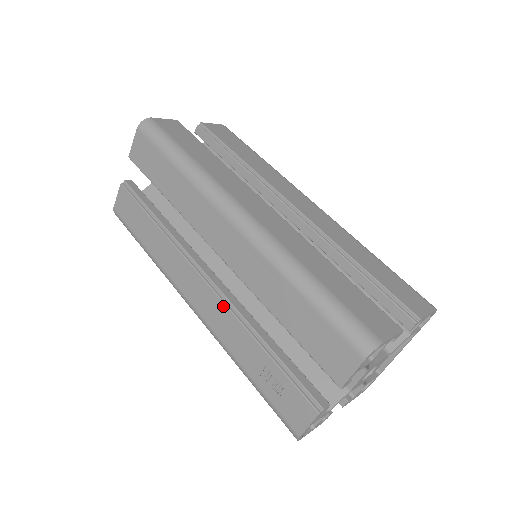
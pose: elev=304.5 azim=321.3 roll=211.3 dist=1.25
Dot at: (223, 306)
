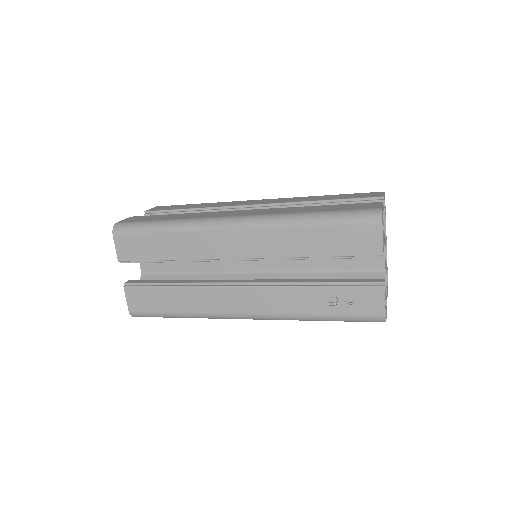
Dot at: (270, 289)
